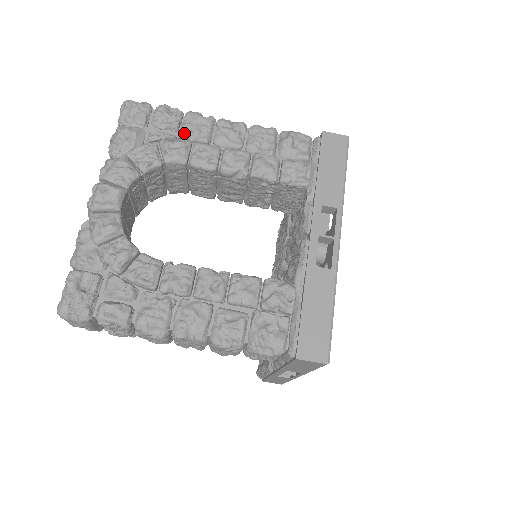
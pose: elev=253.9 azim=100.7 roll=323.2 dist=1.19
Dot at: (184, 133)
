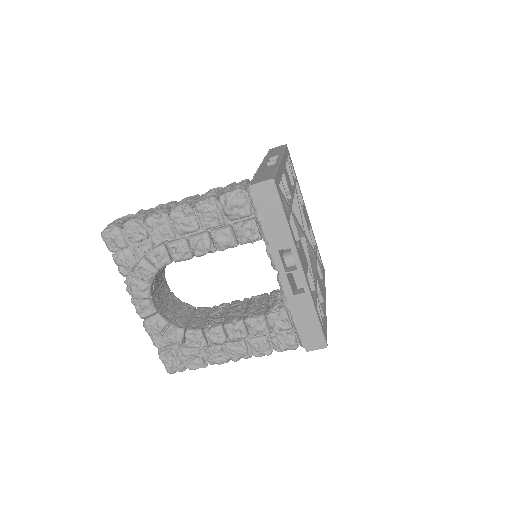
Dot at: (155, 241)
